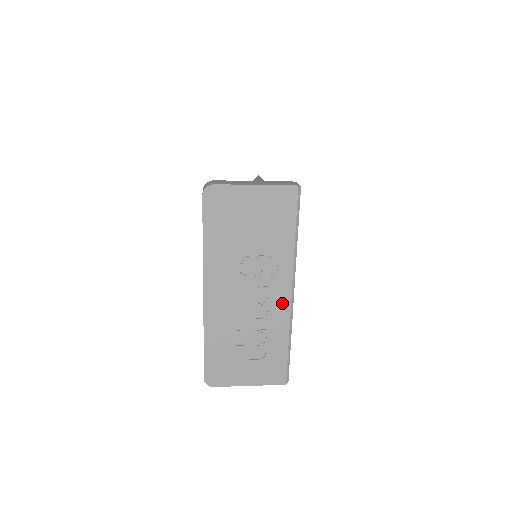
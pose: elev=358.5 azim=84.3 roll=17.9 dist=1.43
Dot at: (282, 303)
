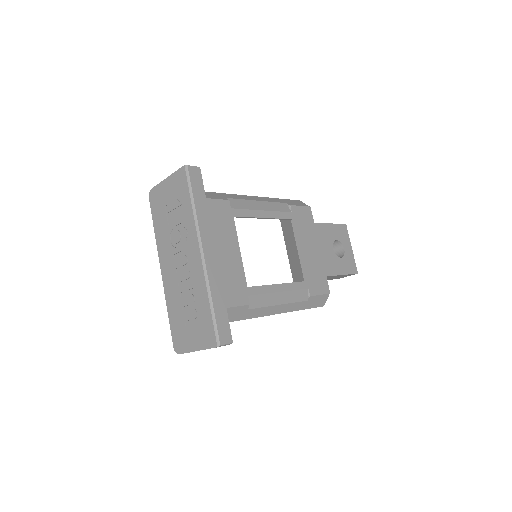
Dot at: (198, 264)
